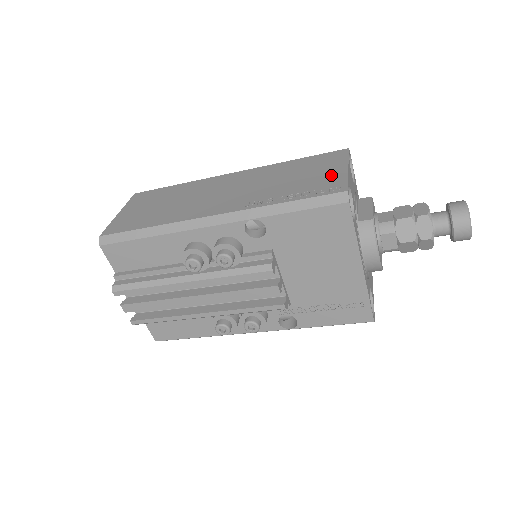
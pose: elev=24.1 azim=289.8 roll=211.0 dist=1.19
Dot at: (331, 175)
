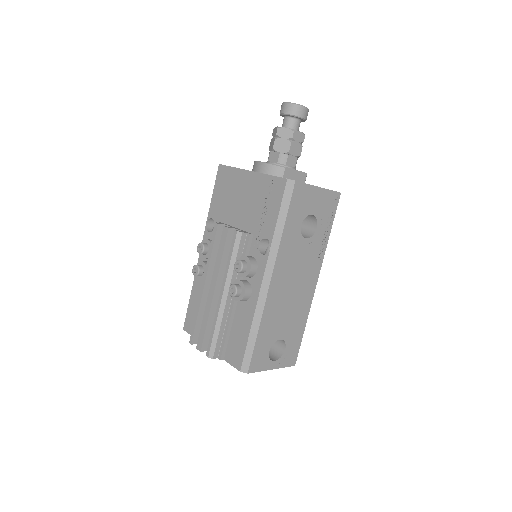
Dot at: occluded
